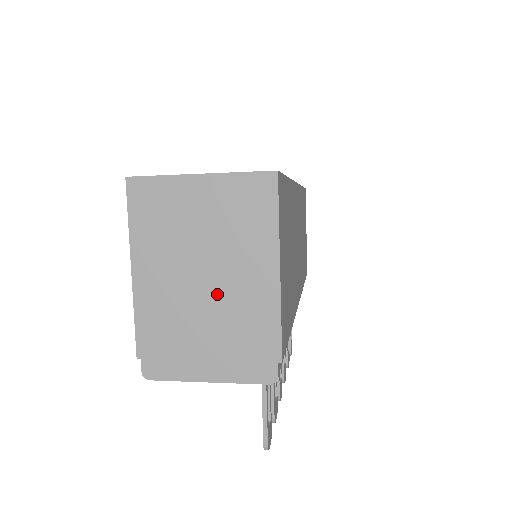
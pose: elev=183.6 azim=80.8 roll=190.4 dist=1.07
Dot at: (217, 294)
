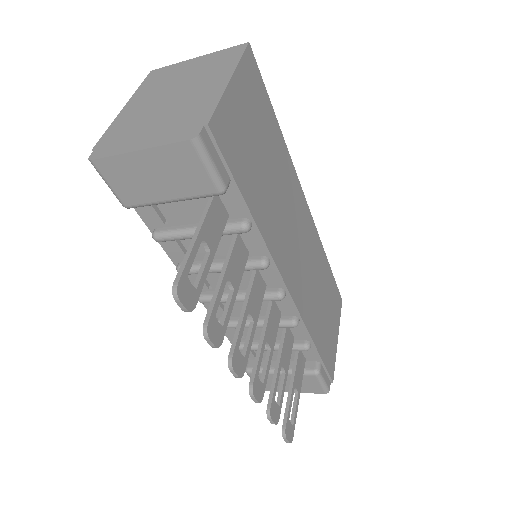
Dot at: (177, 101)
